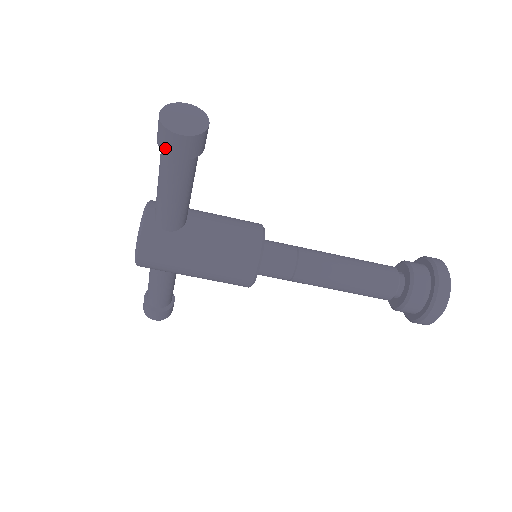
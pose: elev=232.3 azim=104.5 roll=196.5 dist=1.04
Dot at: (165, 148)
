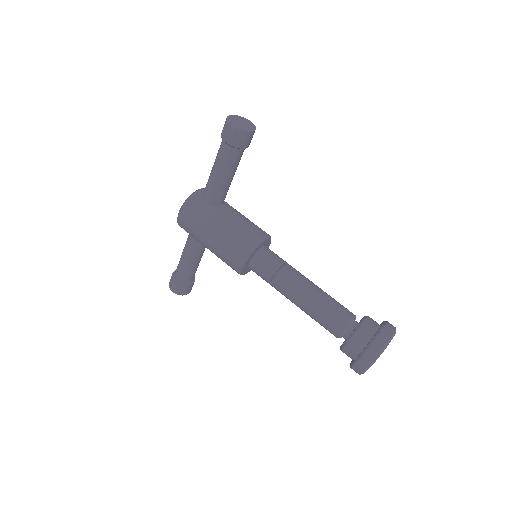
Dot at: (223, 134)
